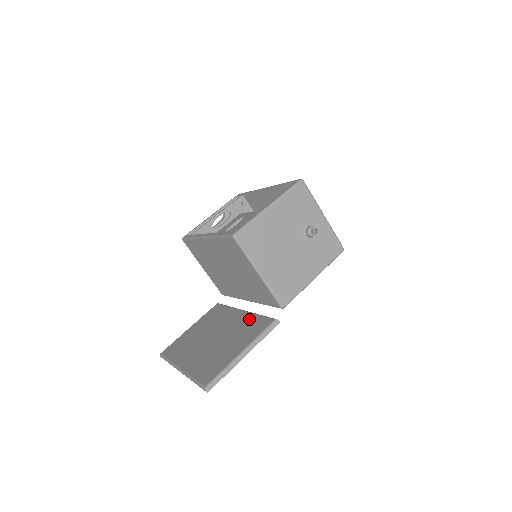
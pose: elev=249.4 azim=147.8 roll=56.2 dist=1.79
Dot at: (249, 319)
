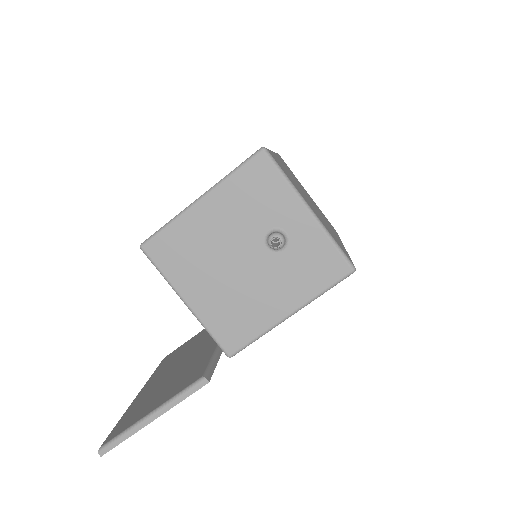
Dot at: (205, 356)
